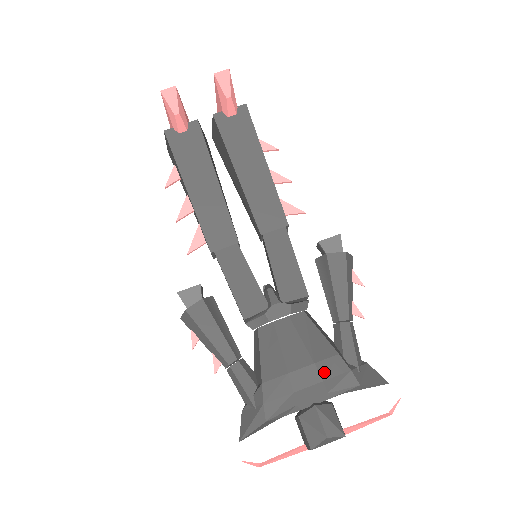
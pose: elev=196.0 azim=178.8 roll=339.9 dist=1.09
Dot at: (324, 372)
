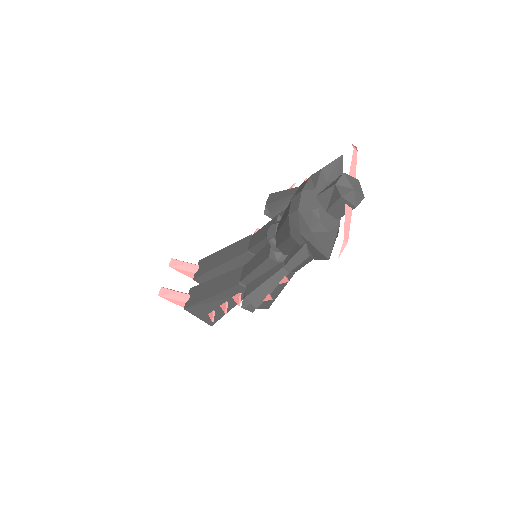
Dot at: (299, 192)
